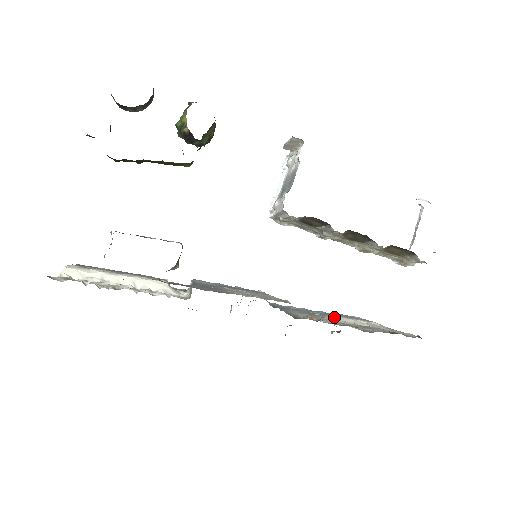
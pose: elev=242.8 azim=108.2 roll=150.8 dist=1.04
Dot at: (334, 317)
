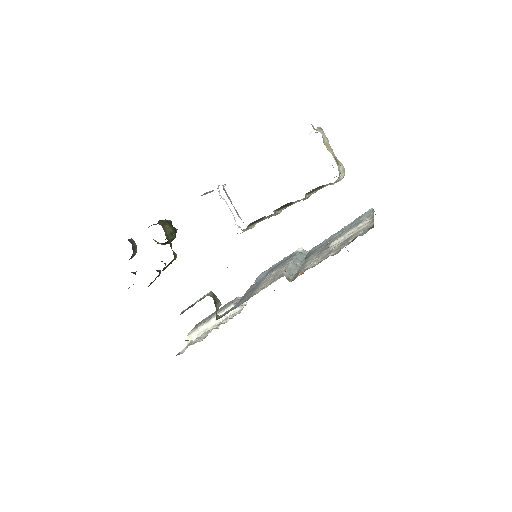
Dot at: (332, 244)
